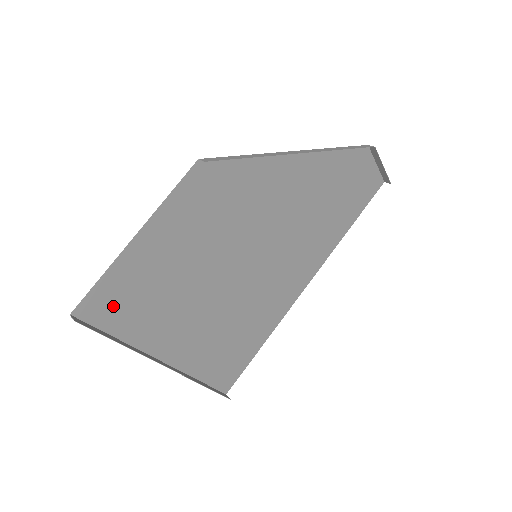
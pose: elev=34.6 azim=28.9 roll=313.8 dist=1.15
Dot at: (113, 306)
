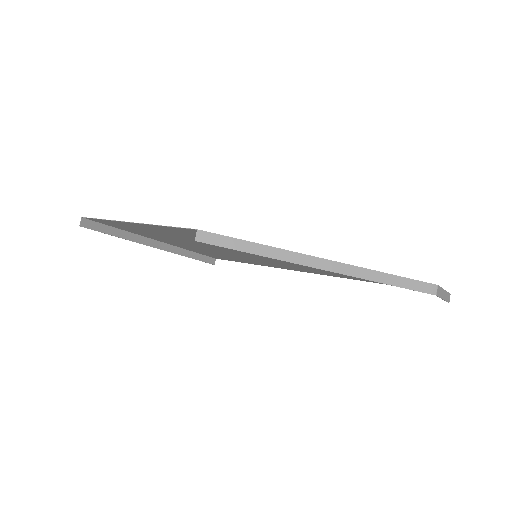
Dot at: (116, 225)
